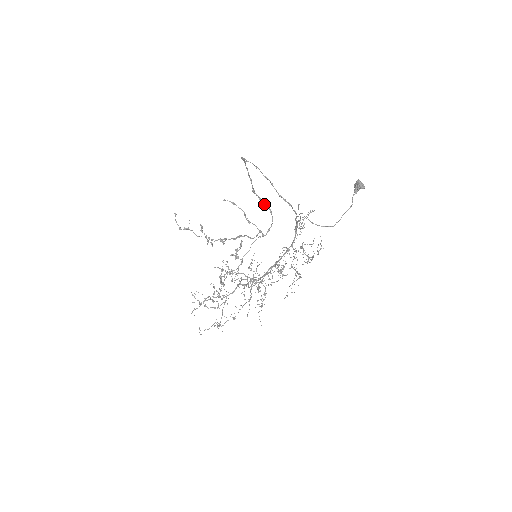
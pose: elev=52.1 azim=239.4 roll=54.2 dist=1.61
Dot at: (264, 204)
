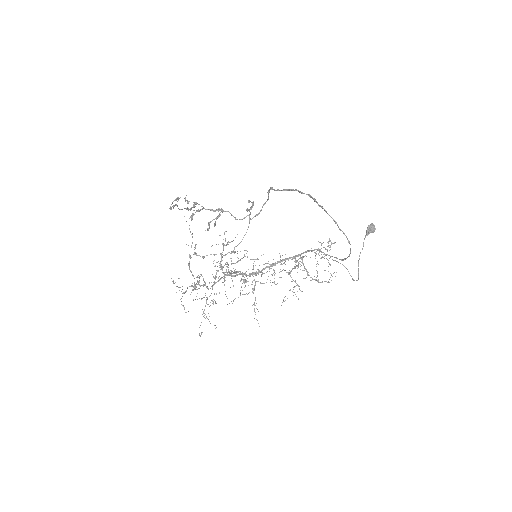
Dot at: (268, 195)
